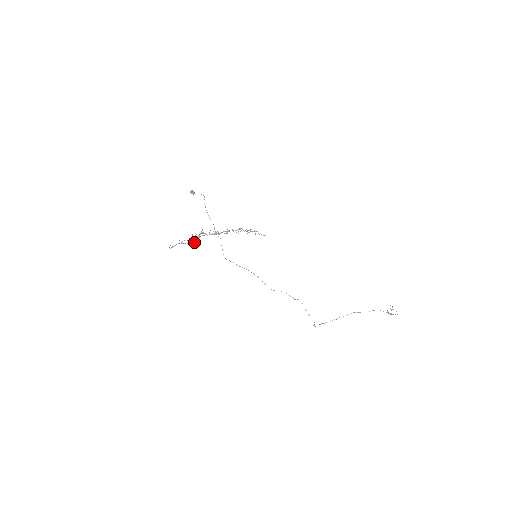
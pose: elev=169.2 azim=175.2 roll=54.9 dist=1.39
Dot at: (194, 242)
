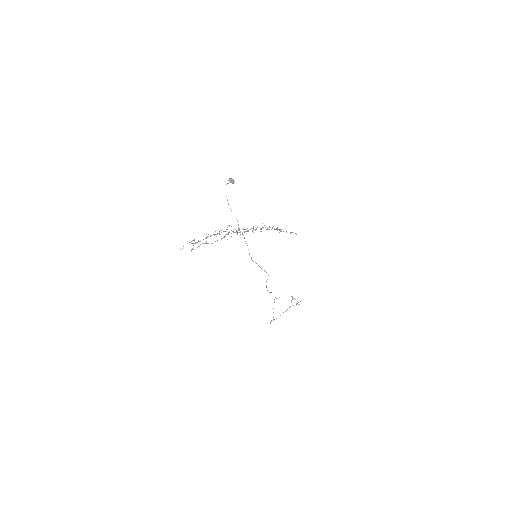
Dot at: (200, 241)
